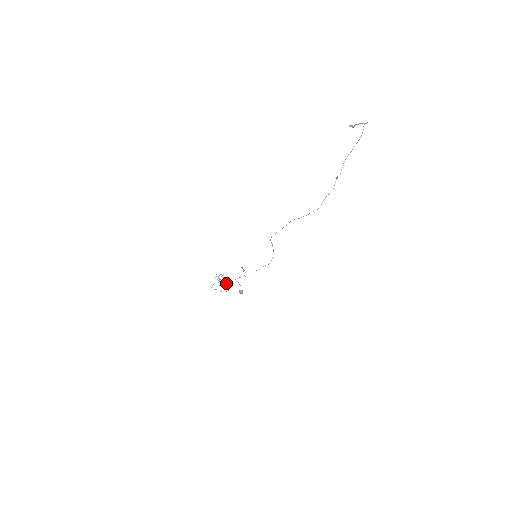
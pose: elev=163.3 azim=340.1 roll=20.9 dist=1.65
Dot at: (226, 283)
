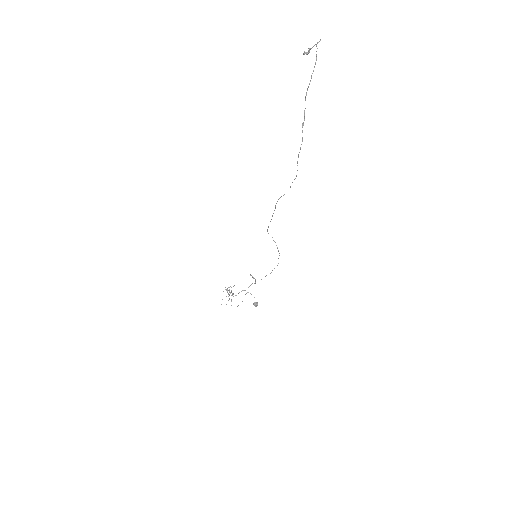
Dot at: occluded
